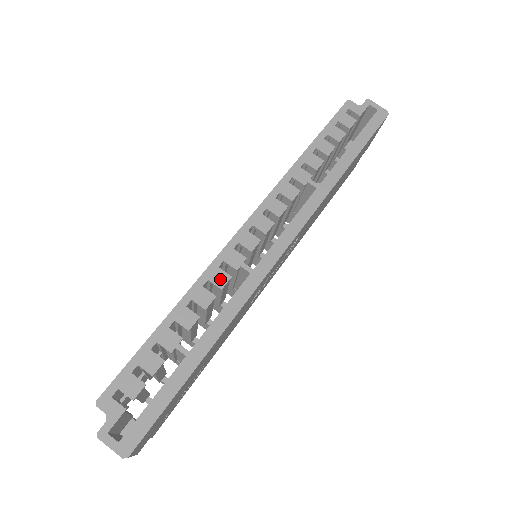
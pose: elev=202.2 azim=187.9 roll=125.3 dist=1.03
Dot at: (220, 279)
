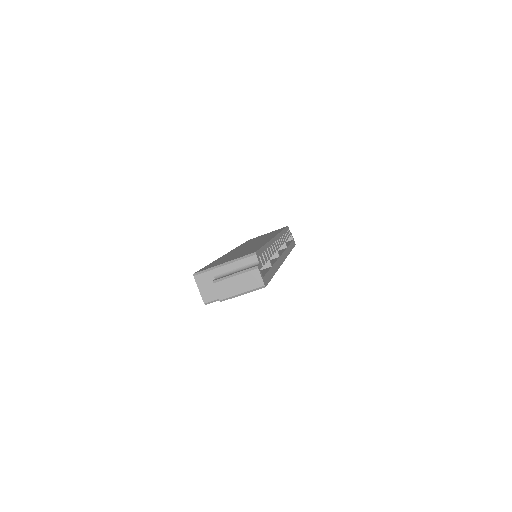
Dot at: (274, 248)
